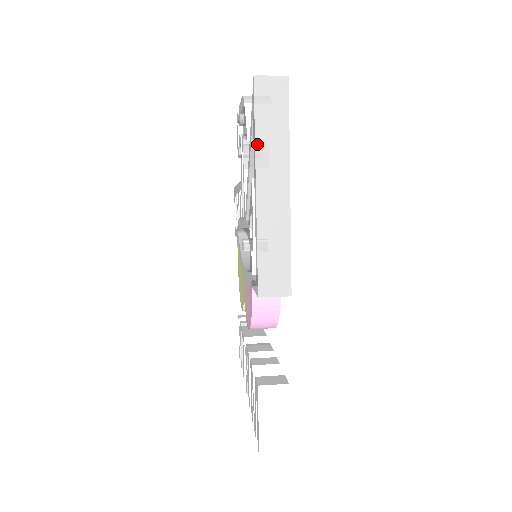
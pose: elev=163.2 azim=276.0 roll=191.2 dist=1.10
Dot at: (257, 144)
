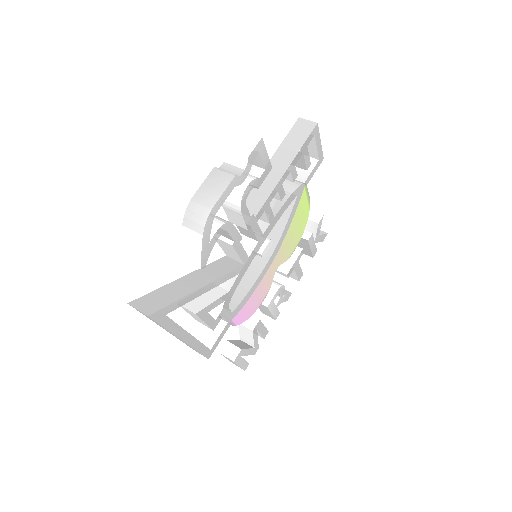
Dot at: occluded
